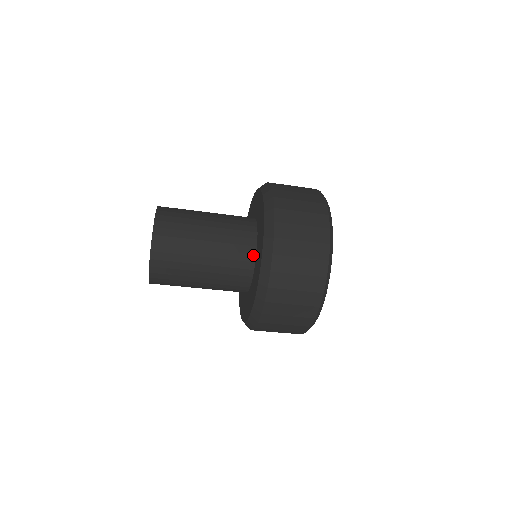
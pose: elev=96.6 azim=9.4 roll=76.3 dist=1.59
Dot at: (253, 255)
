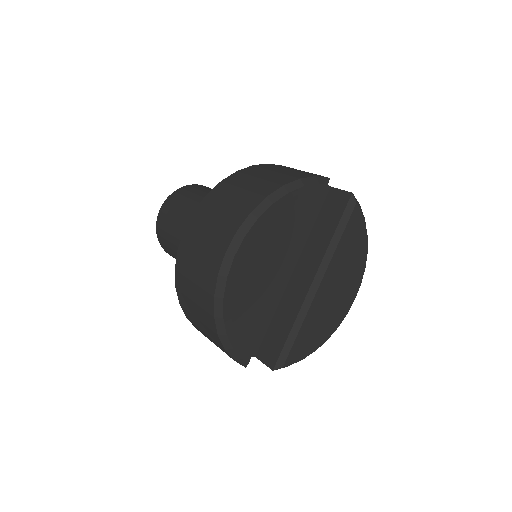
Dot at: occluded
